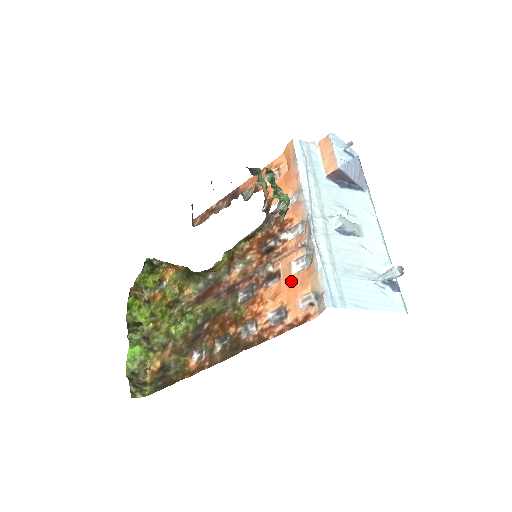
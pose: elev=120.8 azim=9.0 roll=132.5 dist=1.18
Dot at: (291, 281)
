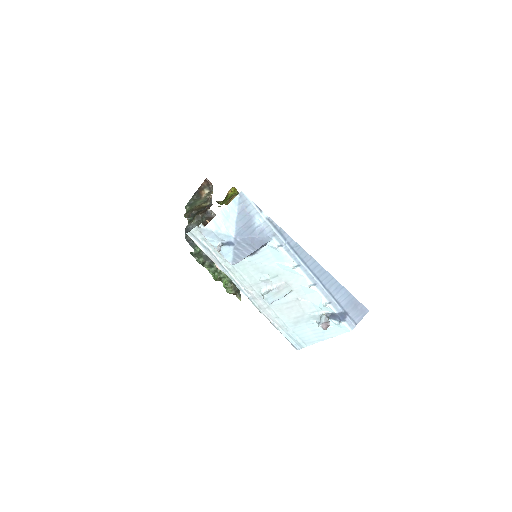
Dot at: occluded
